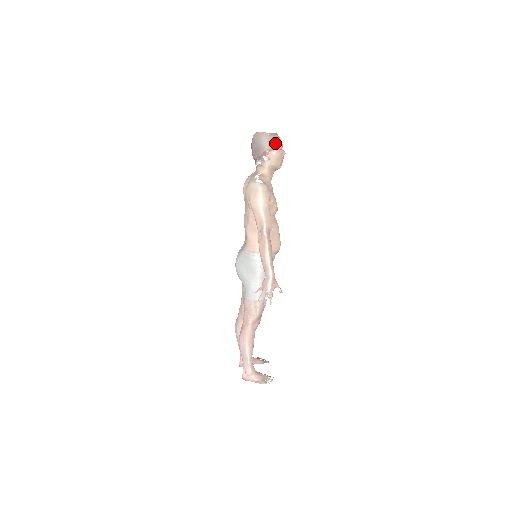
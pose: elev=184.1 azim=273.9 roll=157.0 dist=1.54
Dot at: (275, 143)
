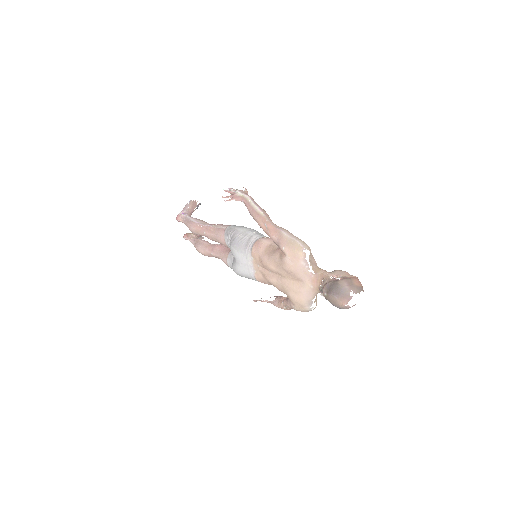
Dot at: occluded
